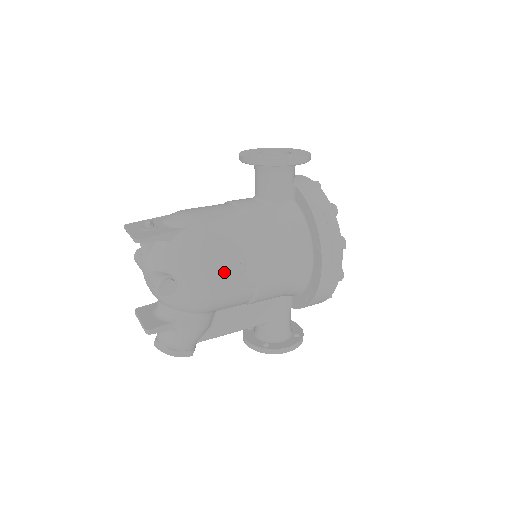
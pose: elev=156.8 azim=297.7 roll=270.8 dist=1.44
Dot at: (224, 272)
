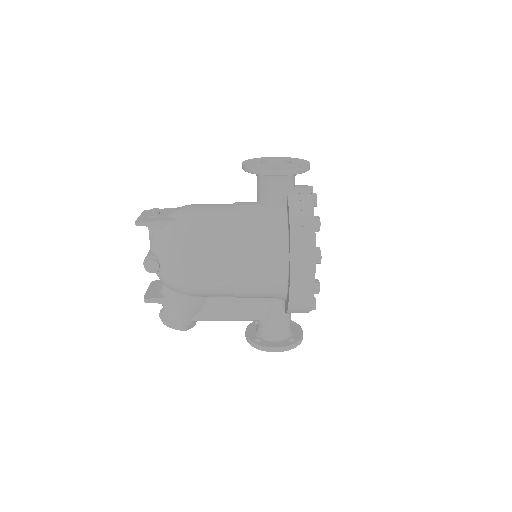
Dot at: (198, 262)
